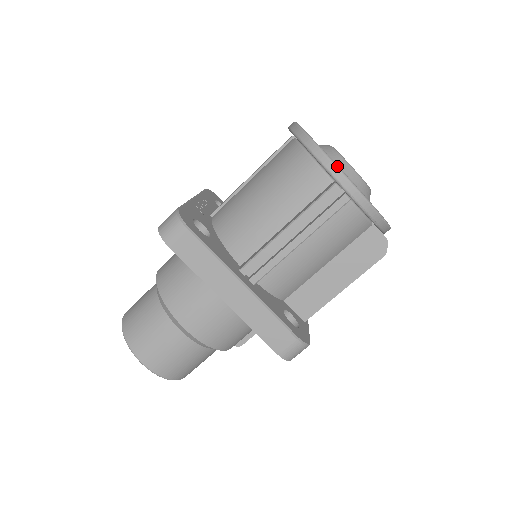
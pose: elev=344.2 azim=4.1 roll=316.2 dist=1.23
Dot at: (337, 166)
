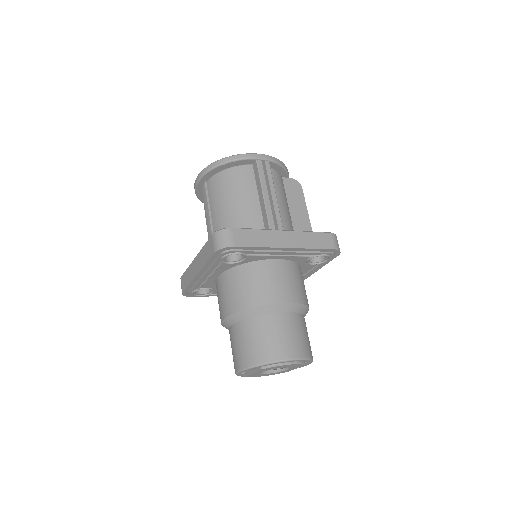
Dot at: (248, 153)
